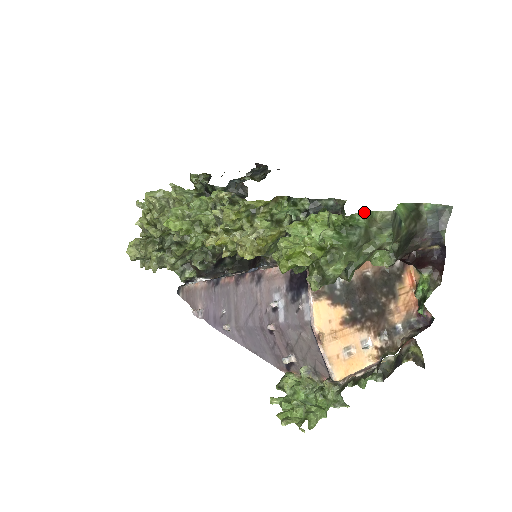
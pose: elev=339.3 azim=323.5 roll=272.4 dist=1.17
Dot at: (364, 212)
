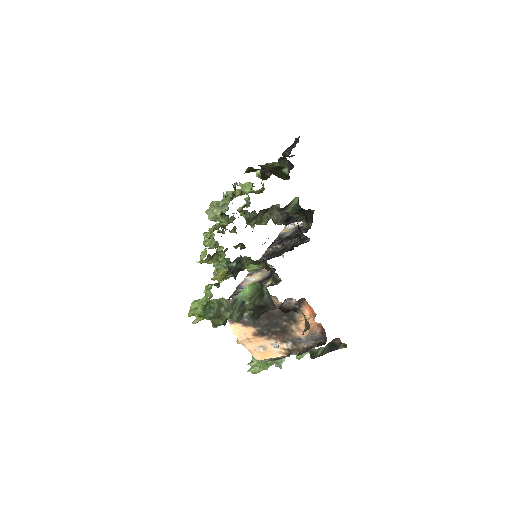
Dot at: (216, 299)
